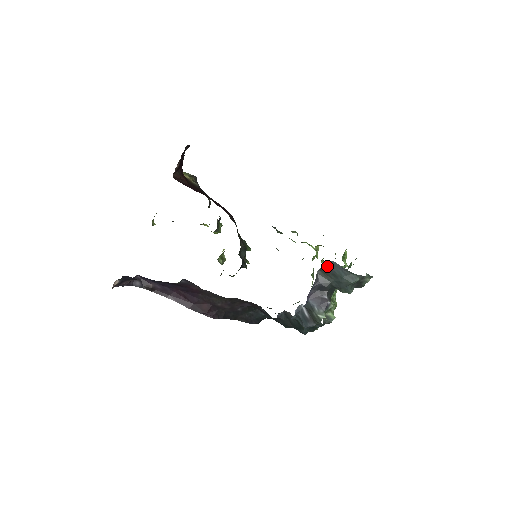
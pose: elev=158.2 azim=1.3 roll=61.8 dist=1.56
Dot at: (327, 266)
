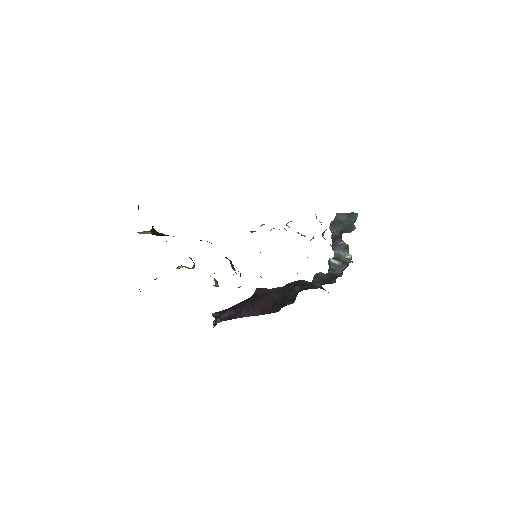
Dot at: (334, 219)
